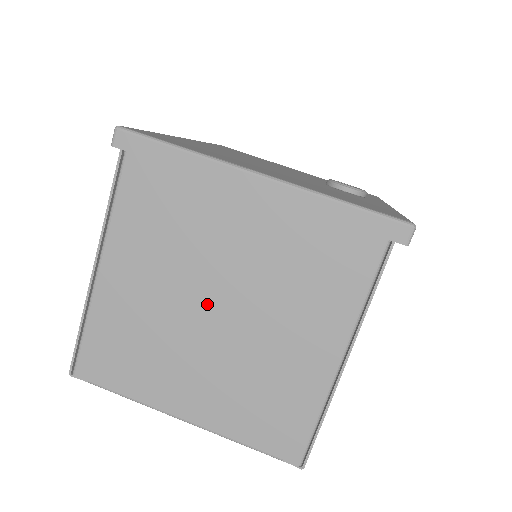
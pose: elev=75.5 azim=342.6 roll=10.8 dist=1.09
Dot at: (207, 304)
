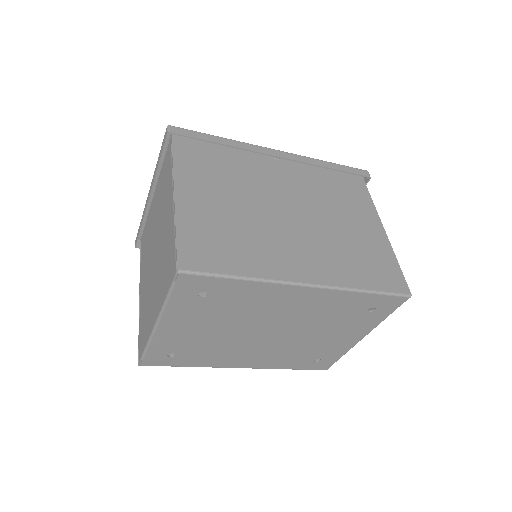
Dot at: (153, 256)
